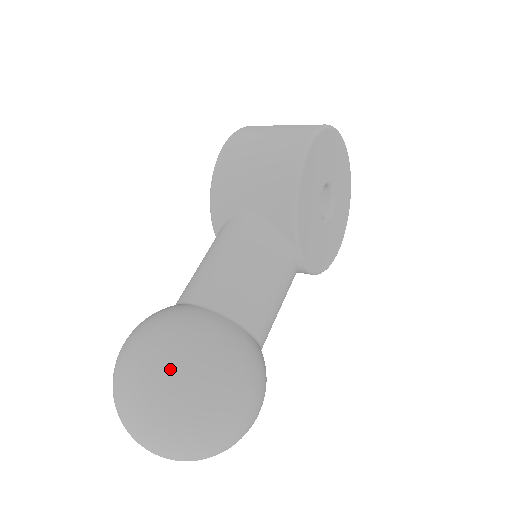
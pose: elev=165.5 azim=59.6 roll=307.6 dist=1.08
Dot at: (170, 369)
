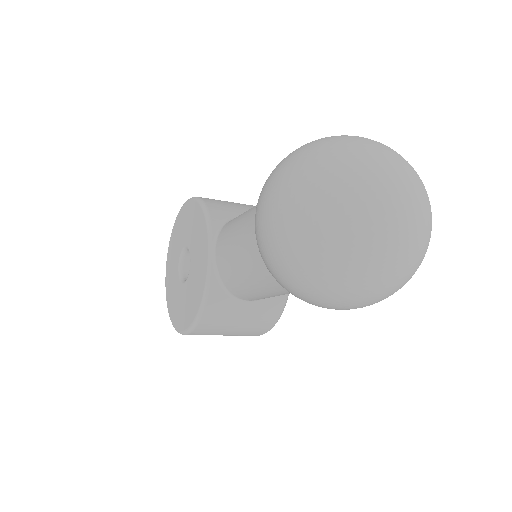
Dot at: occluded
